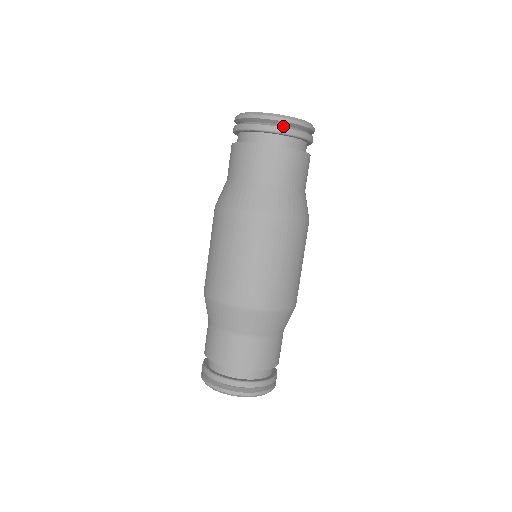
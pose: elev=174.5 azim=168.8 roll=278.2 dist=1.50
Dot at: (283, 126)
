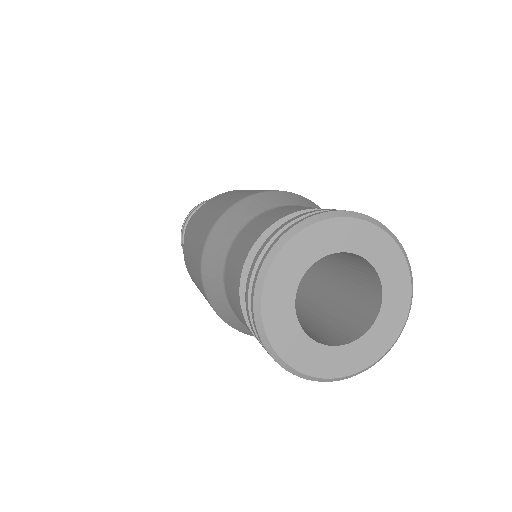
Dot at: occluded
